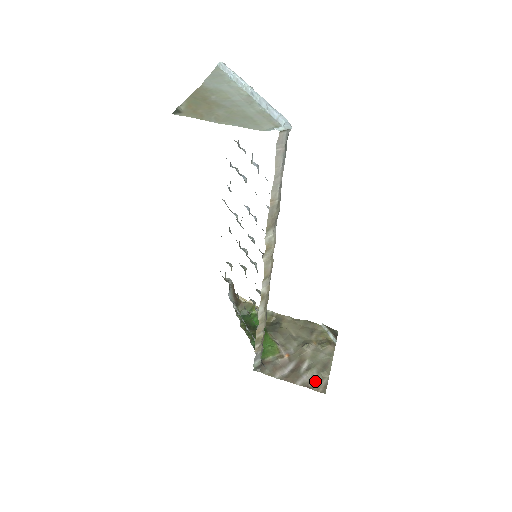
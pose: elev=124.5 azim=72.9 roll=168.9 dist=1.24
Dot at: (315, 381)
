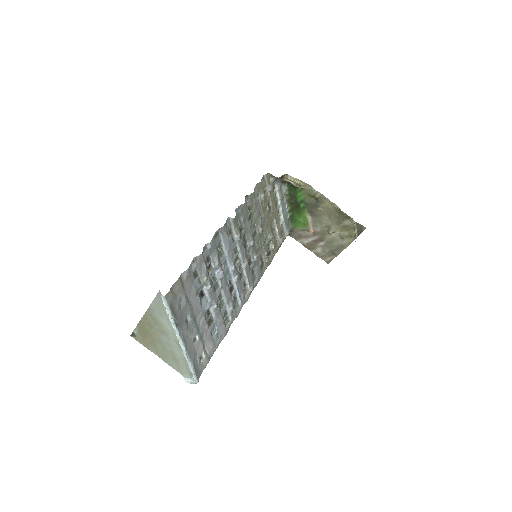
Dot at: (325, 254)
